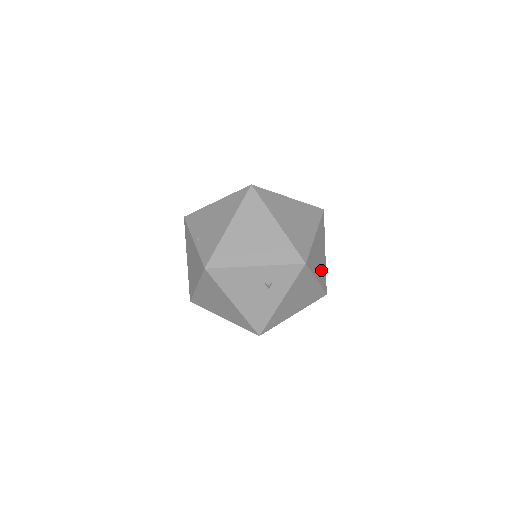
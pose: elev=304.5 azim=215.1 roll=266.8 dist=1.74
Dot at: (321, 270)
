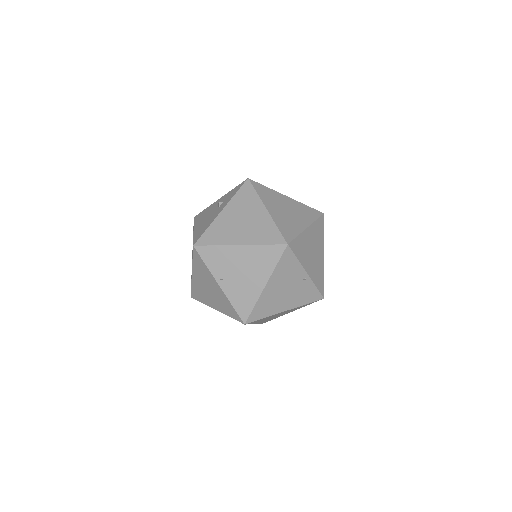
Dot at: (285, 220)
